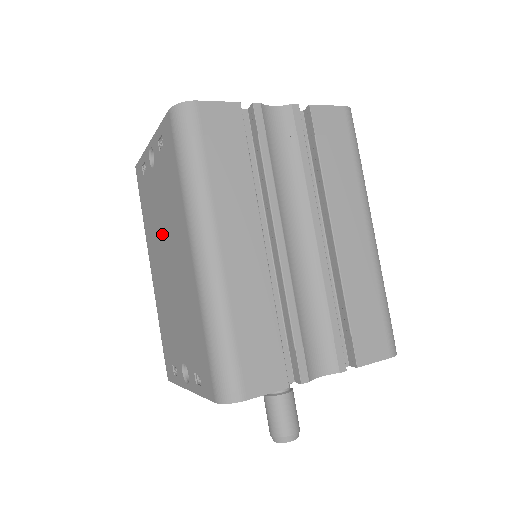
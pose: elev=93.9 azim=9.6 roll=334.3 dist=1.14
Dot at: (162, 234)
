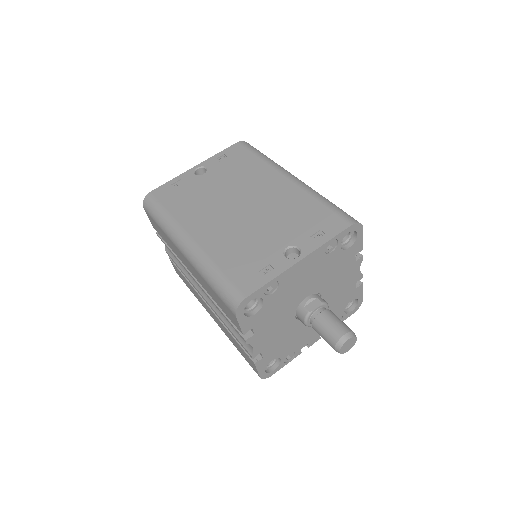
Dot at: (226, 197)
